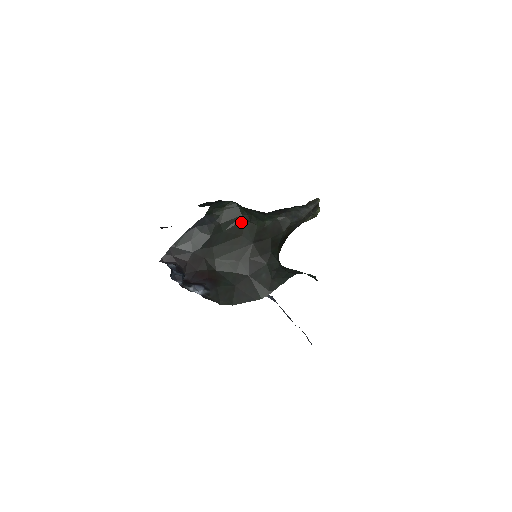
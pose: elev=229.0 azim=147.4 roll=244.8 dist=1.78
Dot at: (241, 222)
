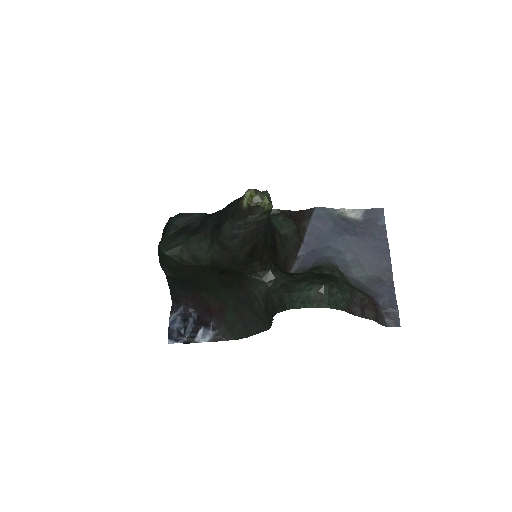
Dot at: (186, 267)
